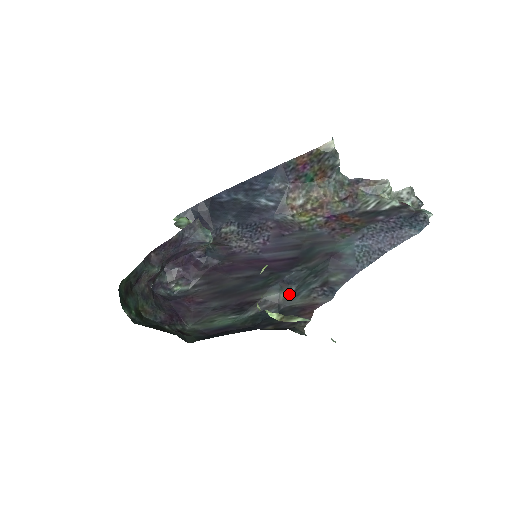
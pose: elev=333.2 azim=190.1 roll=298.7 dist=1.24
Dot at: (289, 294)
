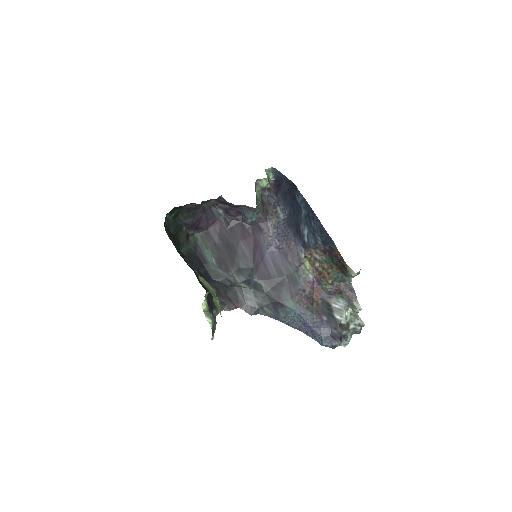
Dot at: (244, 287)
